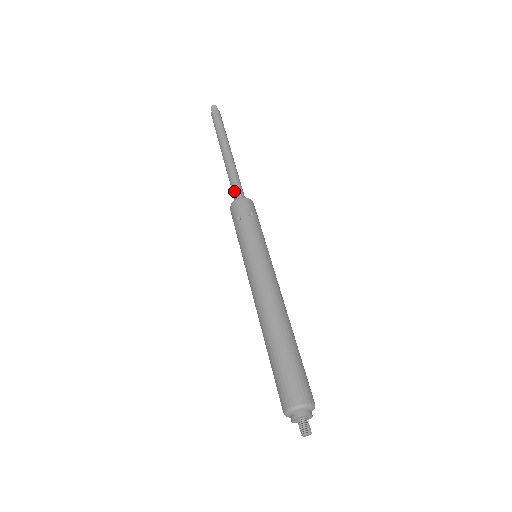
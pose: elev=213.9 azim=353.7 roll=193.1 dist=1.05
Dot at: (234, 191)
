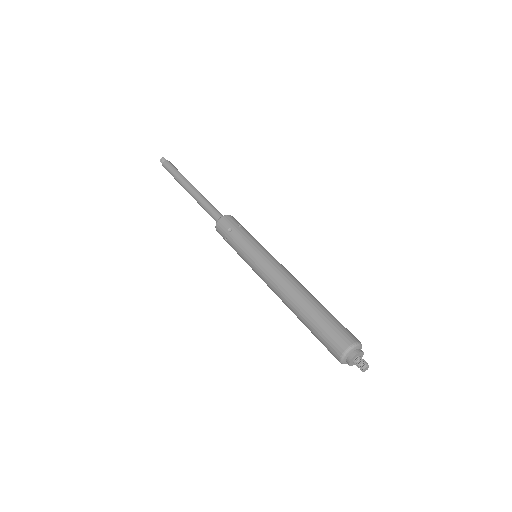
Dot at: (218, 211)
